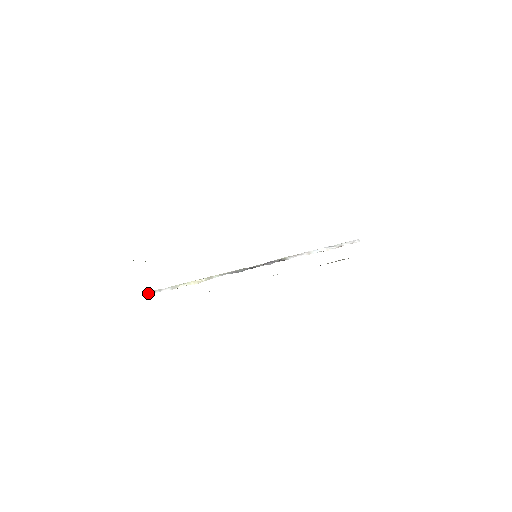
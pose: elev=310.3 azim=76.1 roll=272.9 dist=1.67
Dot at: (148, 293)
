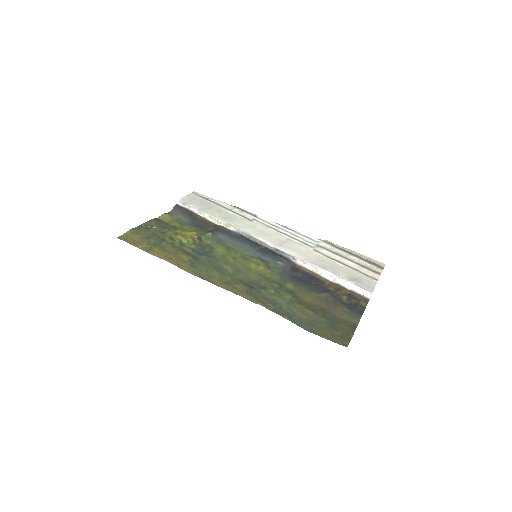
Dot at: (180, 202)
